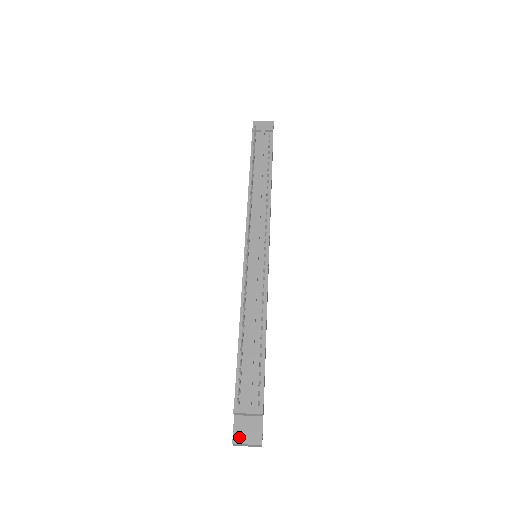
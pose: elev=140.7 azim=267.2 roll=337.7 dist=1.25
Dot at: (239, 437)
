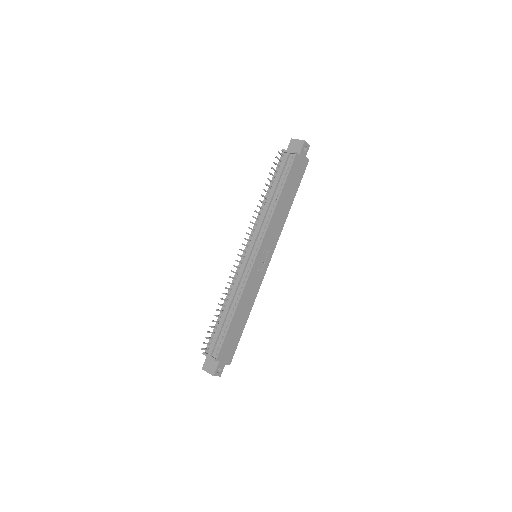
Dot at: (205, 367)
